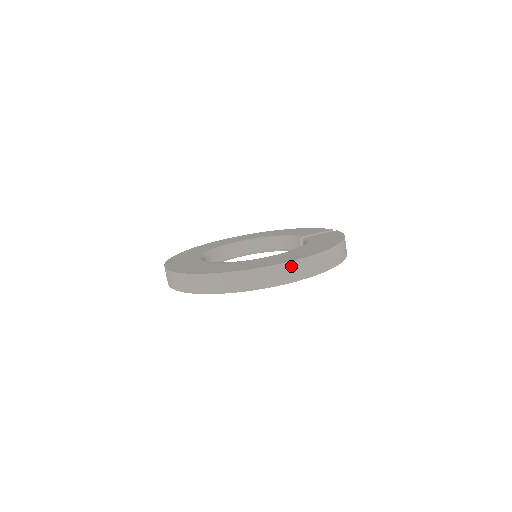
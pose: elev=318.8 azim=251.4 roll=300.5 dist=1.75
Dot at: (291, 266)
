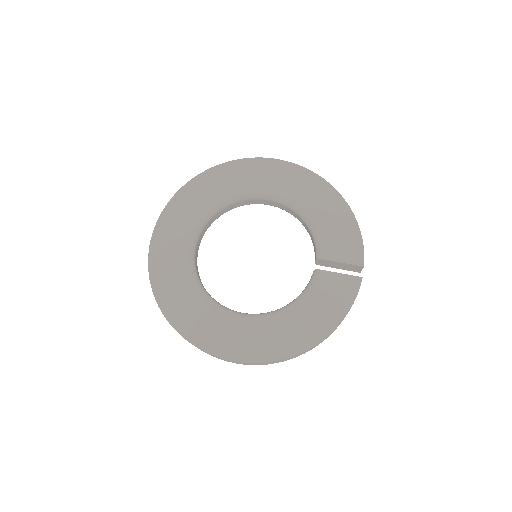
Dot at: (238, 362)
